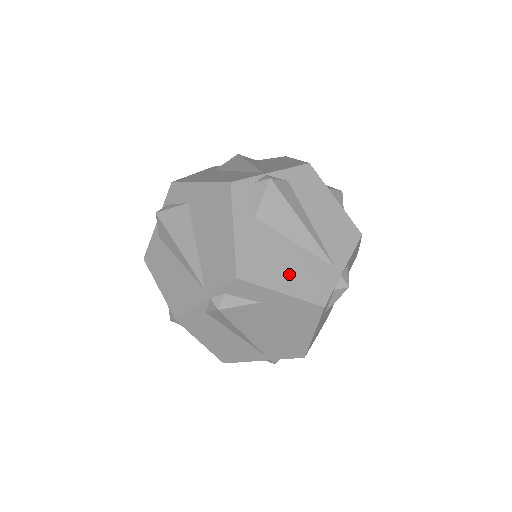
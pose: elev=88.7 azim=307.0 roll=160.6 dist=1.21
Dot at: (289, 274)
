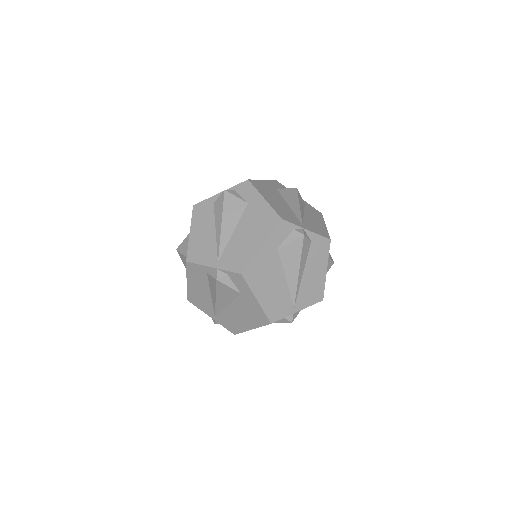
Dot at: (269, 292)
